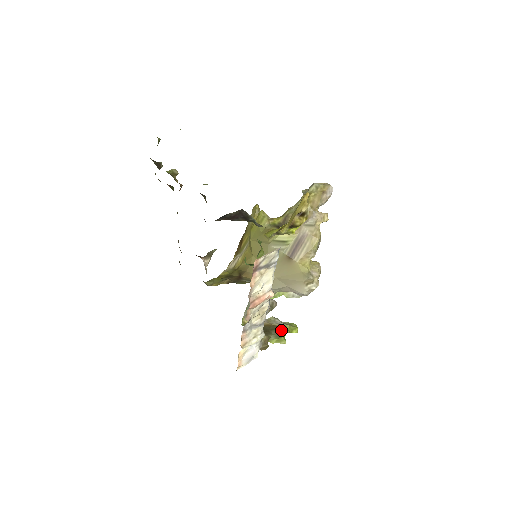
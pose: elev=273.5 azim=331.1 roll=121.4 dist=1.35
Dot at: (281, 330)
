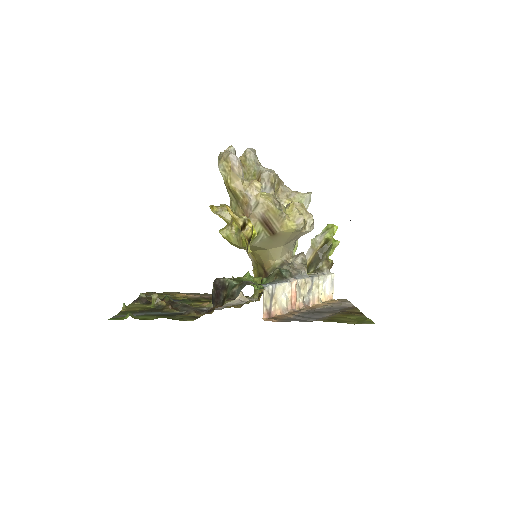
Dot at: (327, 246)
